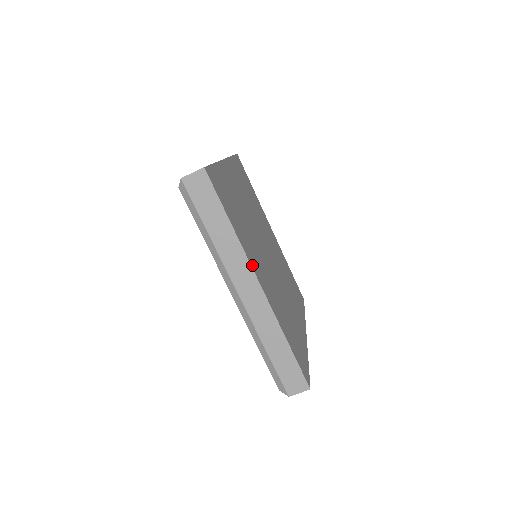
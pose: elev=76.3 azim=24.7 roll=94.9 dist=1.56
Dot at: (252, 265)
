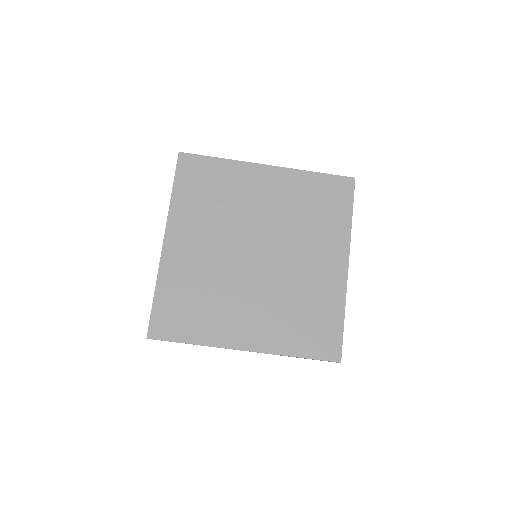
Dot at: (229, 345)
